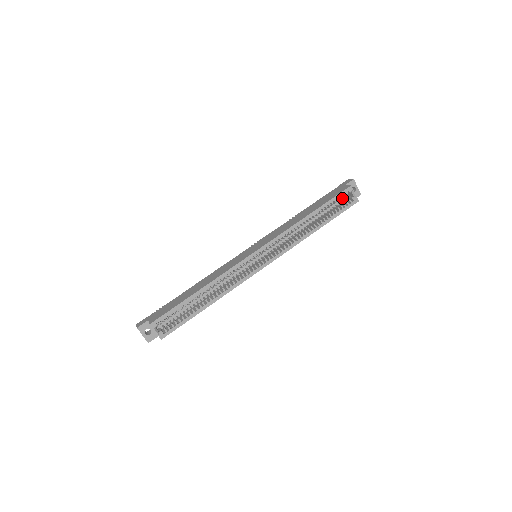
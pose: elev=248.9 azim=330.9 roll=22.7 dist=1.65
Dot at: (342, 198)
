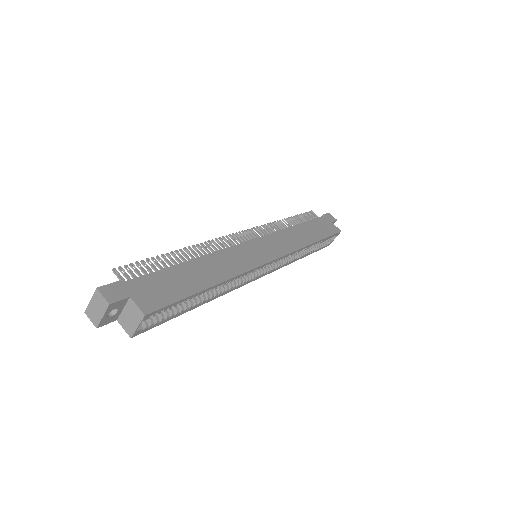
Dot at: occluded
